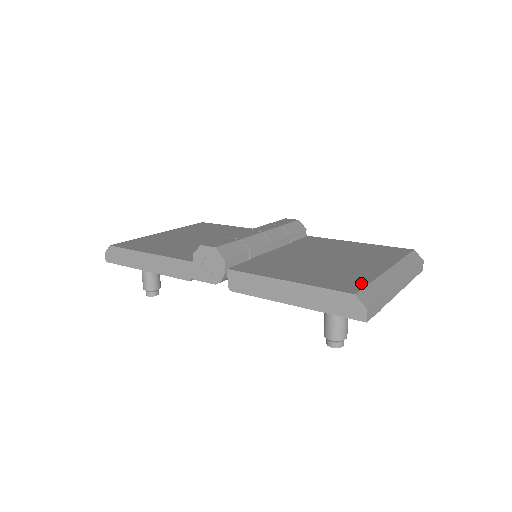
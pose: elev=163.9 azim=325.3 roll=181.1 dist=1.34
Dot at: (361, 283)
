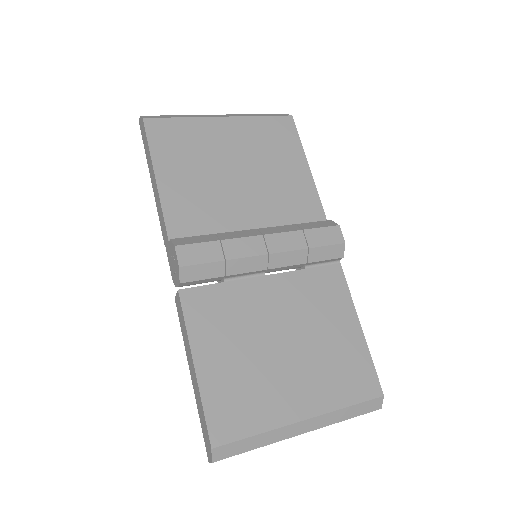
Dot at: (243, 431)
